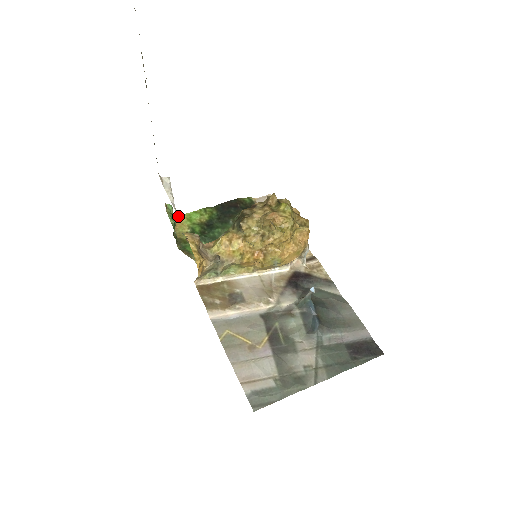
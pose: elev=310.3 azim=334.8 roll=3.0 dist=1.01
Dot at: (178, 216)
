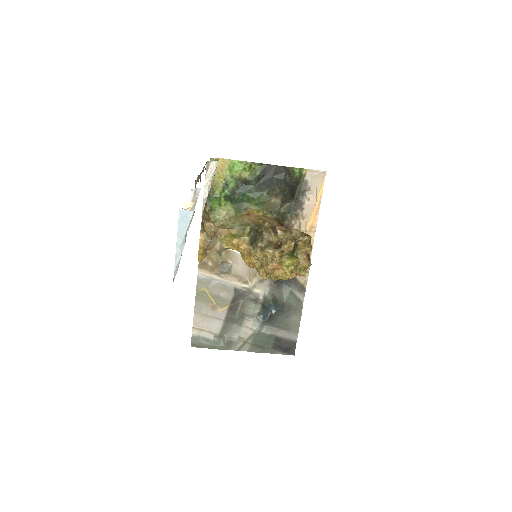
Dot at: (223, 158)
